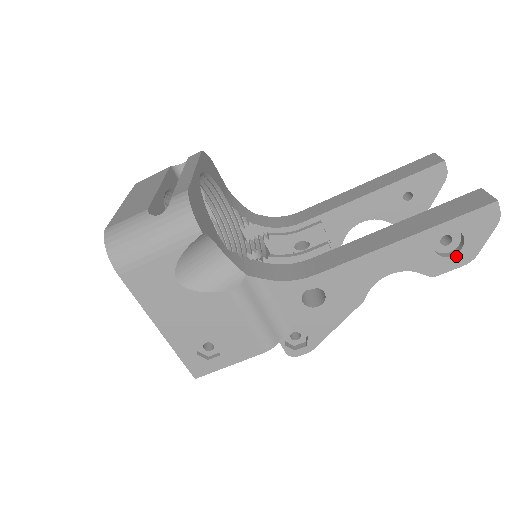
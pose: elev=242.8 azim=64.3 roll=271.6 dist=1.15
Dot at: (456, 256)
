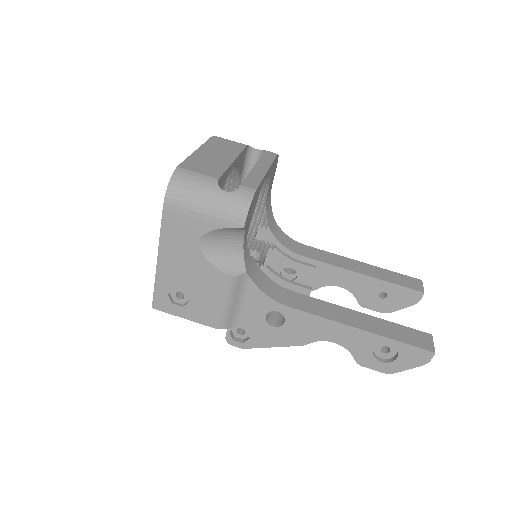
Dot at: (383, 364)
